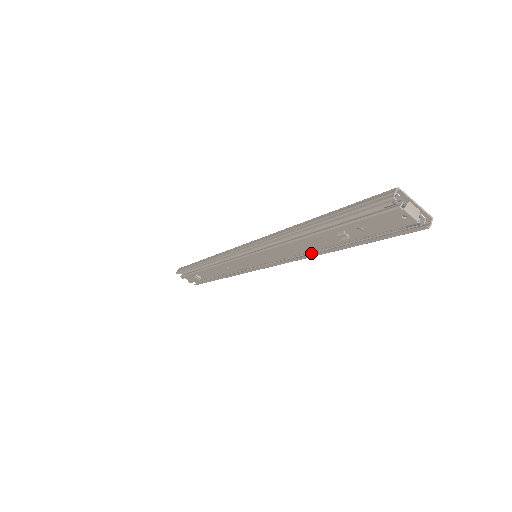
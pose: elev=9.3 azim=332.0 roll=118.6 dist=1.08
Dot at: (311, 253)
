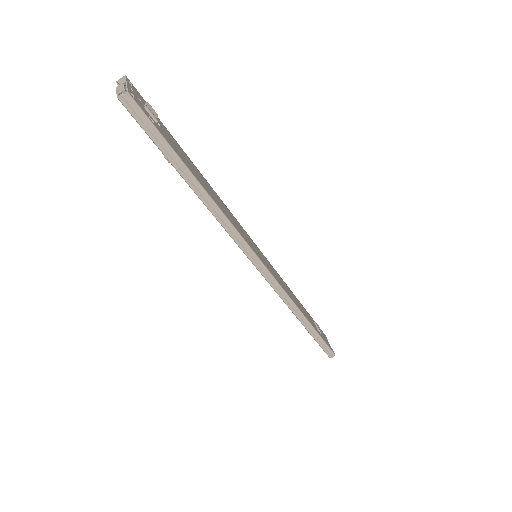
Dot at: (210, 210)
